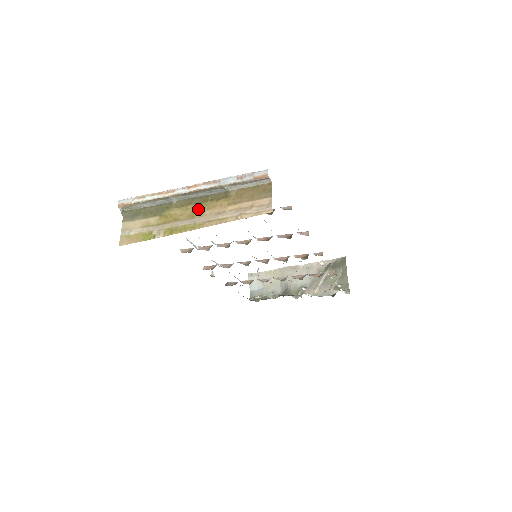
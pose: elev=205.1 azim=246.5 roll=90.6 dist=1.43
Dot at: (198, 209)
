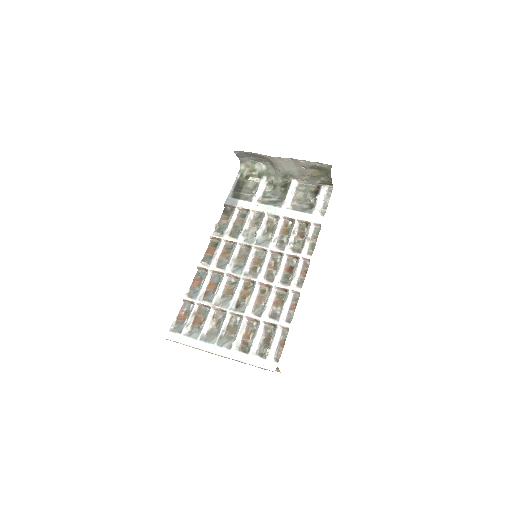
Dot at: occluded
